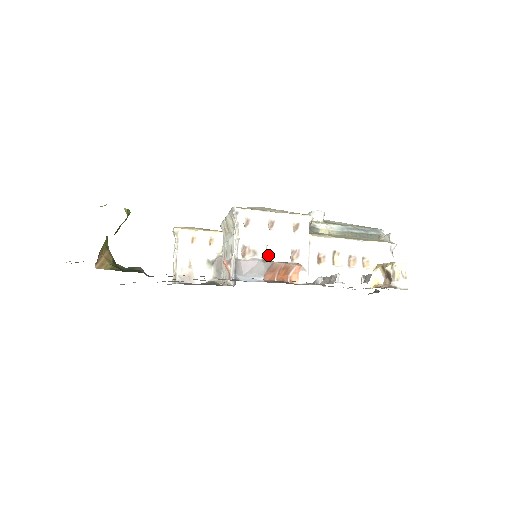
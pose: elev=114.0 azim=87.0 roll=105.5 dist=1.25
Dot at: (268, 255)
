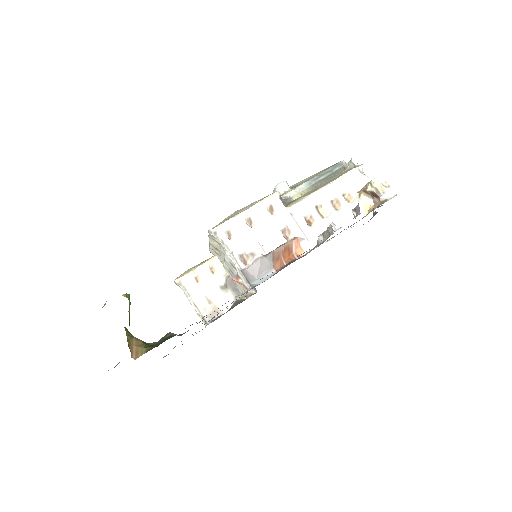
Dot at: (265, 249)
